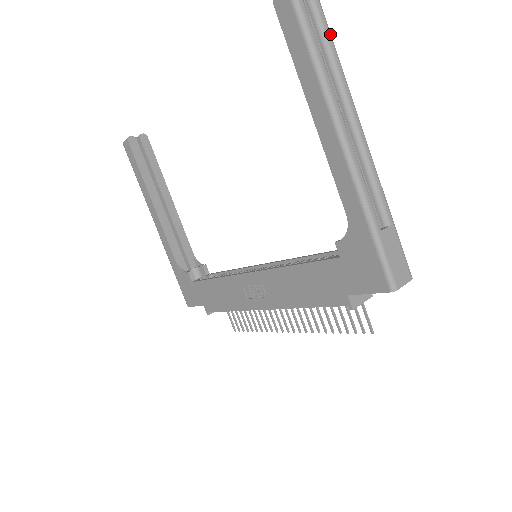
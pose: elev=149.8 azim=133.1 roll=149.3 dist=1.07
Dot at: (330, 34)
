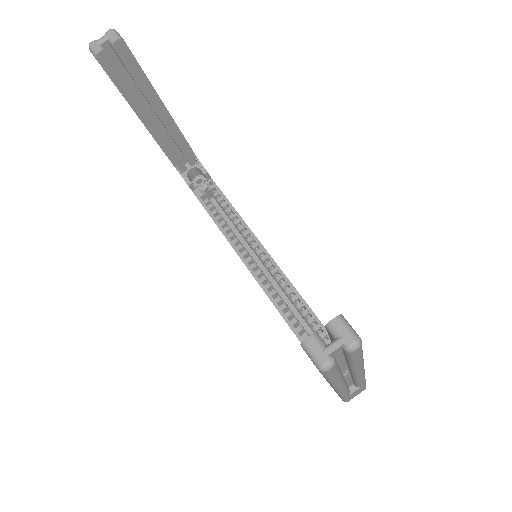
Dot at: (361, 357)
